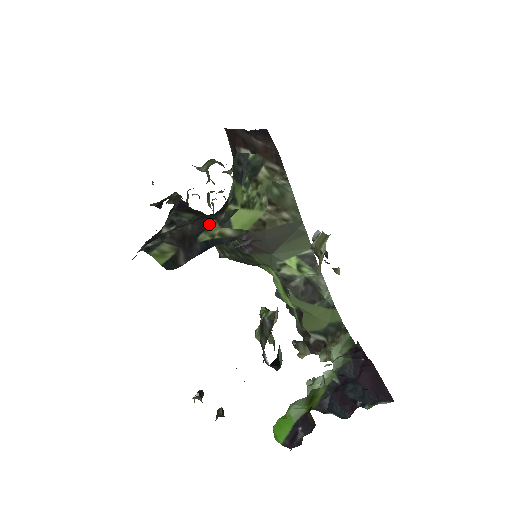
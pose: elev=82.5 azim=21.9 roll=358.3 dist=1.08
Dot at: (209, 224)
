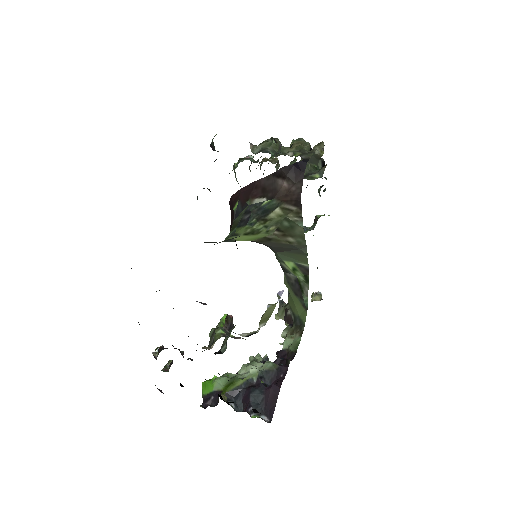
Dot at: occluded
